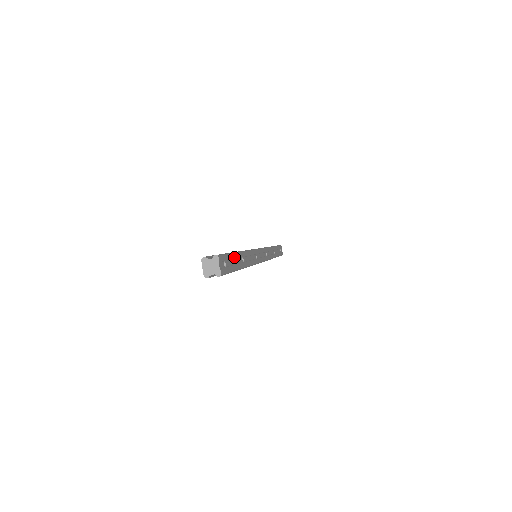
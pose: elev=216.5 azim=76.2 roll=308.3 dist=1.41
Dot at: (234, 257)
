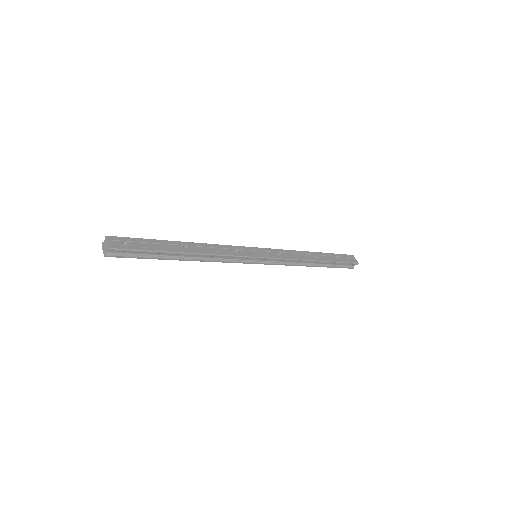
Dot at: (155, 242)
